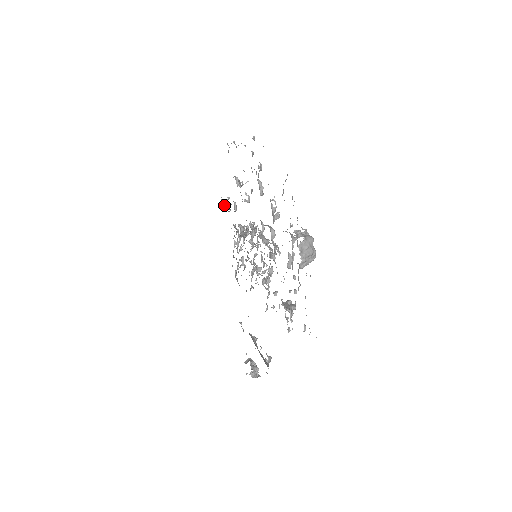
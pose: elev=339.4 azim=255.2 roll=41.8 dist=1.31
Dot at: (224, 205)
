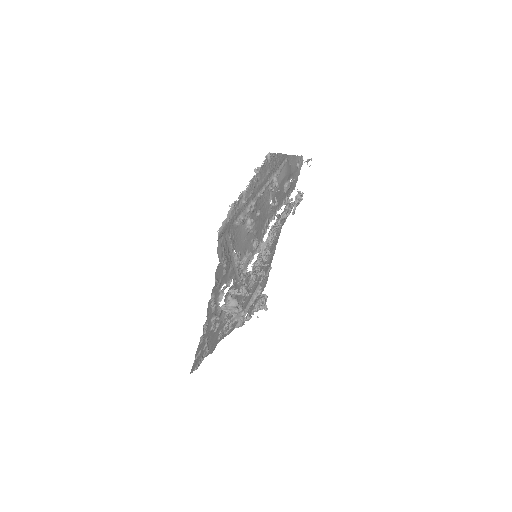
Dot at: (298, 168)
